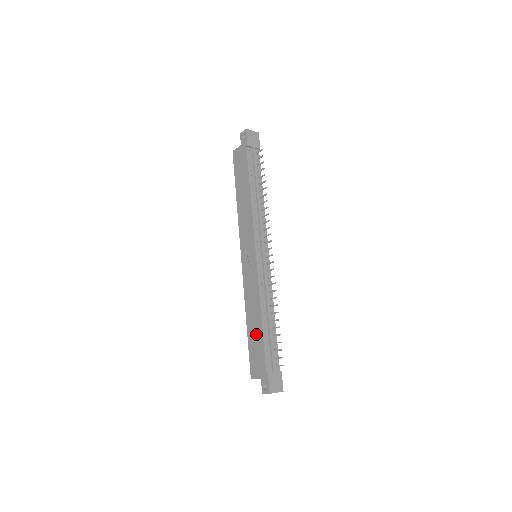
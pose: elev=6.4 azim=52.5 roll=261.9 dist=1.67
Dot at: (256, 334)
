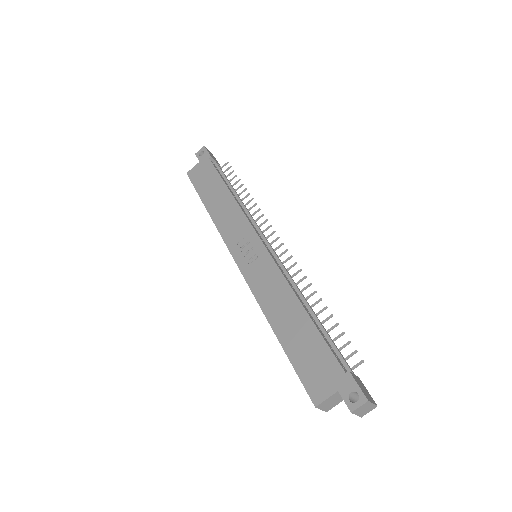
Dot at: (301, 333)
